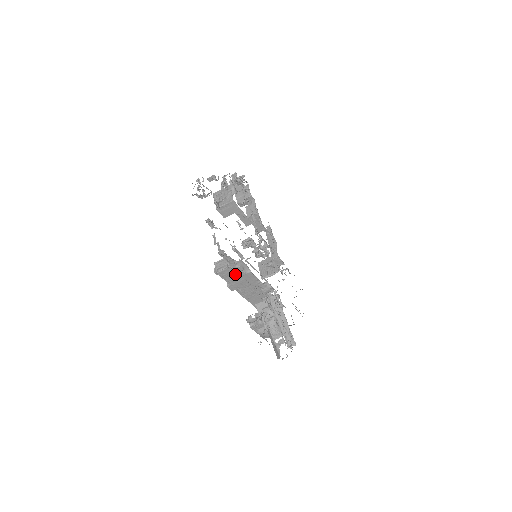
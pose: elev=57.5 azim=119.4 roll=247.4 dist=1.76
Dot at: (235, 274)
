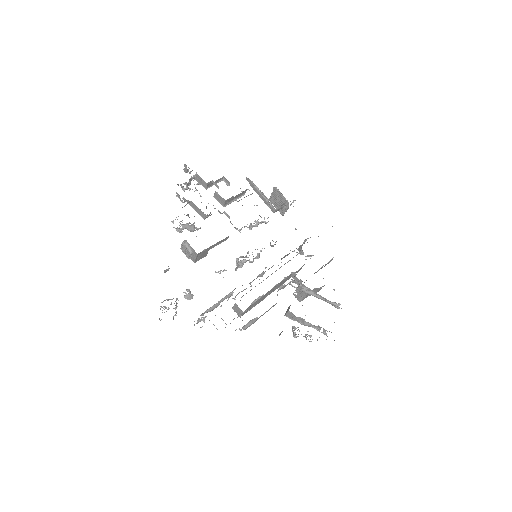
Dot at: (252, 306)
